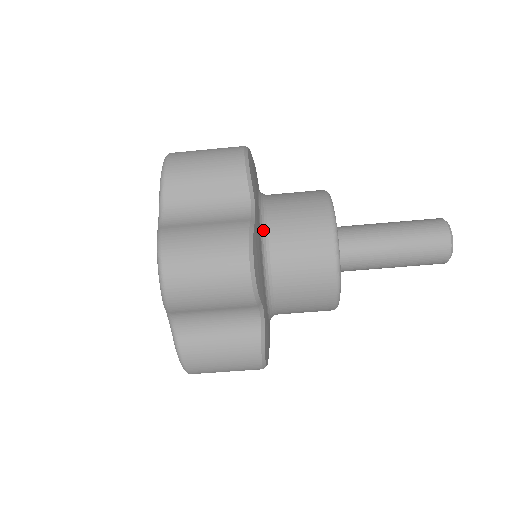
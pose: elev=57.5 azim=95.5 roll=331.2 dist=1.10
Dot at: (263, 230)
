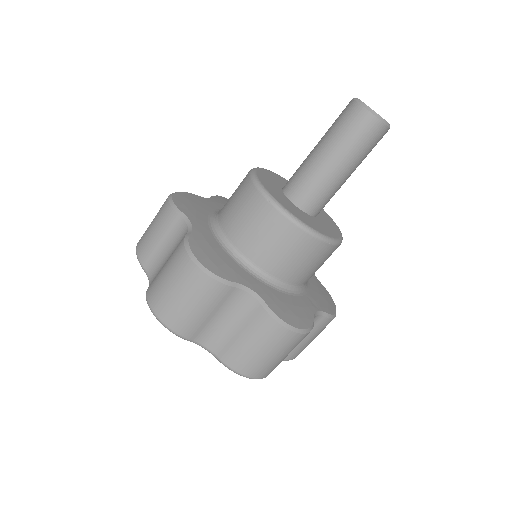
Dot at: (218, 233)
